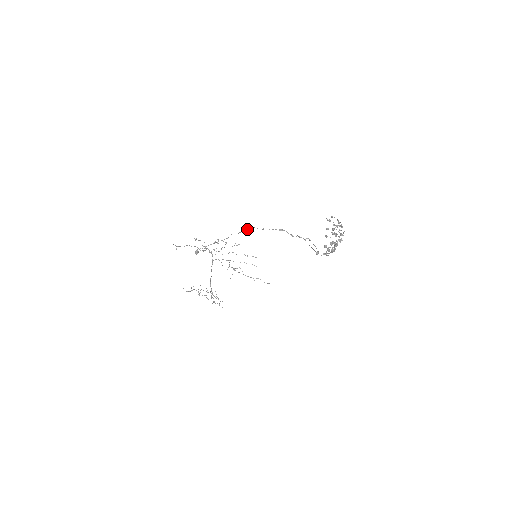
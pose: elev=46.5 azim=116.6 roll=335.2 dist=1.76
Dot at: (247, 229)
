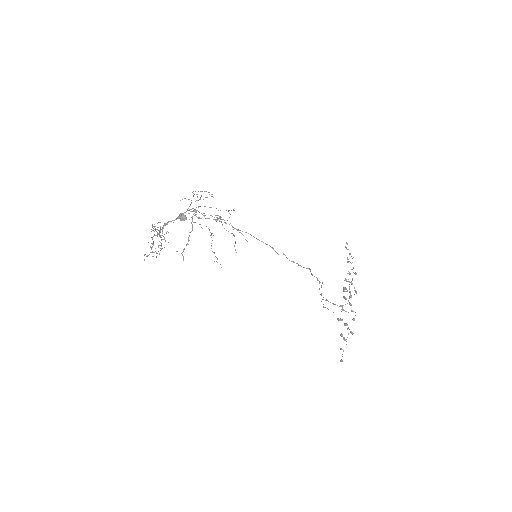
Dot at: (276, 252)
